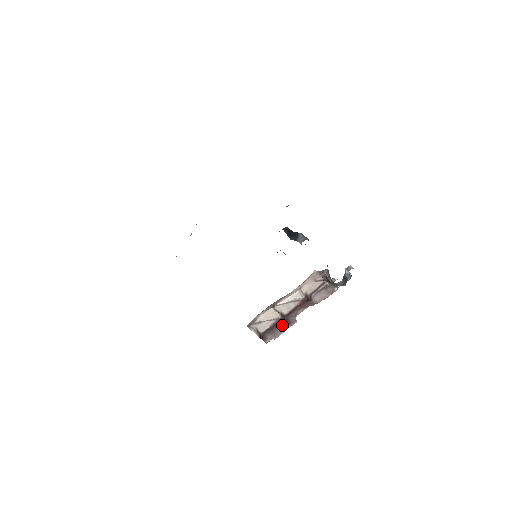
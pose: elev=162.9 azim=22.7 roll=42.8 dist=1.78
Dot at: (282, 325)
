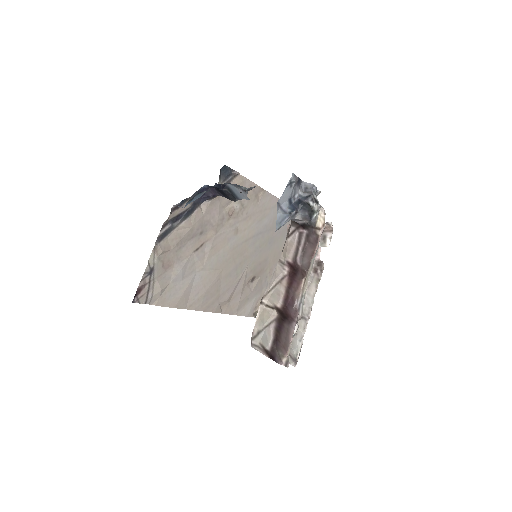
Dot at: (286, 327)
